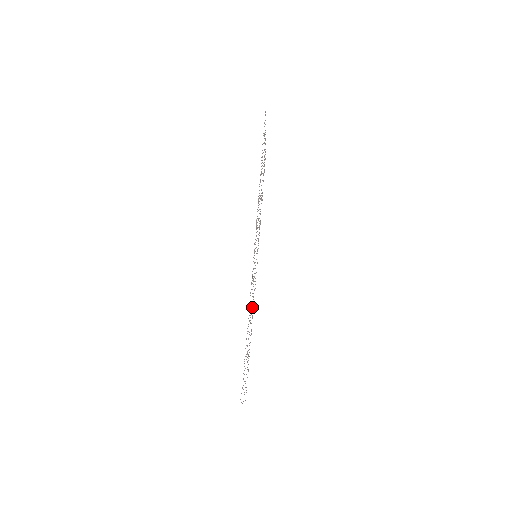
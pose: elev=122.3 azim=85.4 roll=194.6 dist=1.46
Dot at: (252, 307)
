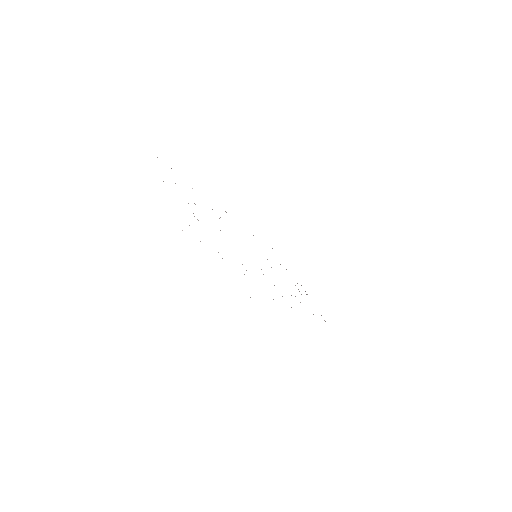
Dot at: occluded
